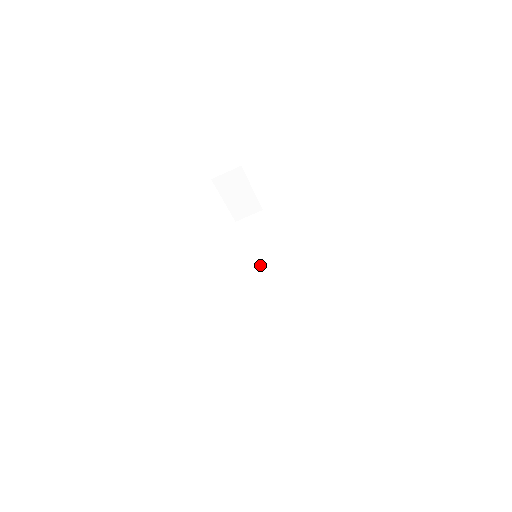
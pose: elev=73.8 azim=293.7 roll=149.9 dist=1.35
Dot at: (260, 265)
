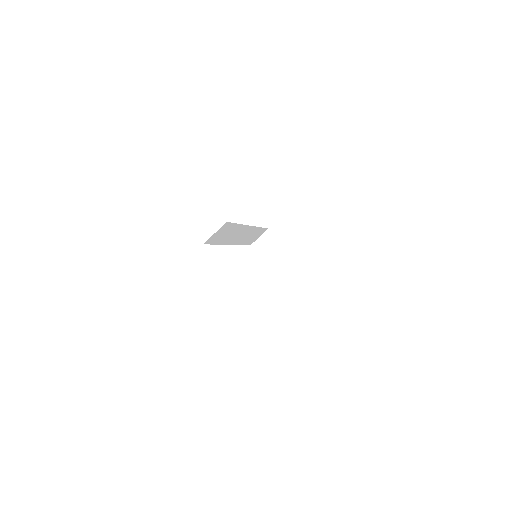
Dot at: occluded
